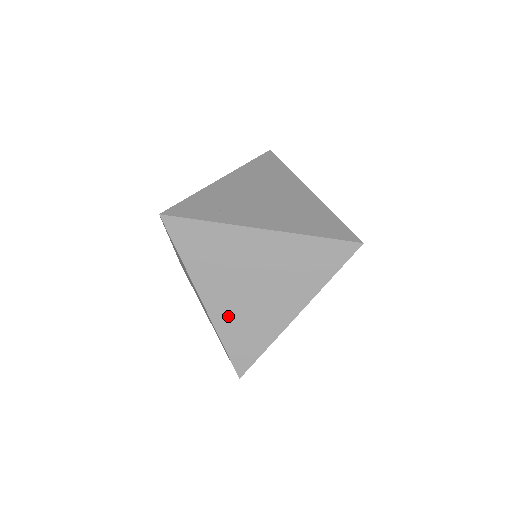
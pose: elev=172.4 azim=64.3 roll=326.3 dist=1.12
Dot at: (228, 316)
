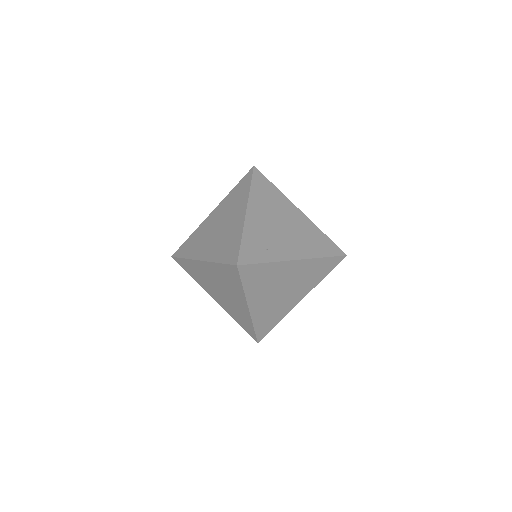
Dot at: (262, 312)
